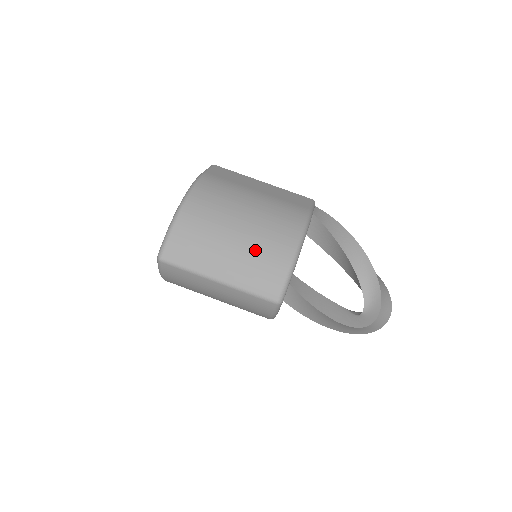
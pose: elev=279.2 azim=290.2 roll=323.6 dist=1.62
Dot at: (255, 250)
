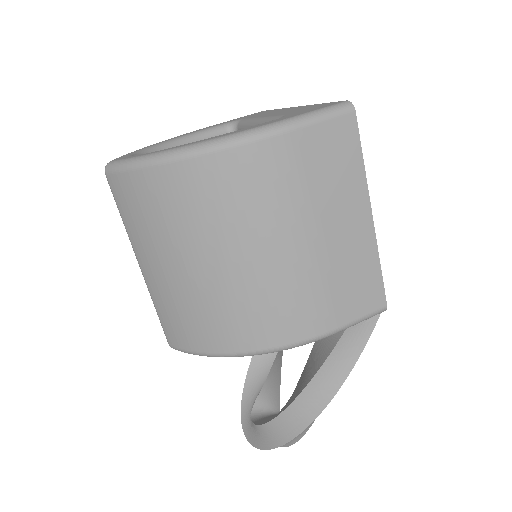
Dot at: (195, 303)
